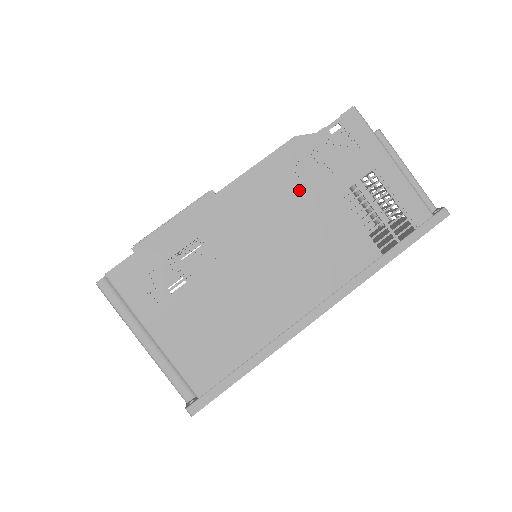
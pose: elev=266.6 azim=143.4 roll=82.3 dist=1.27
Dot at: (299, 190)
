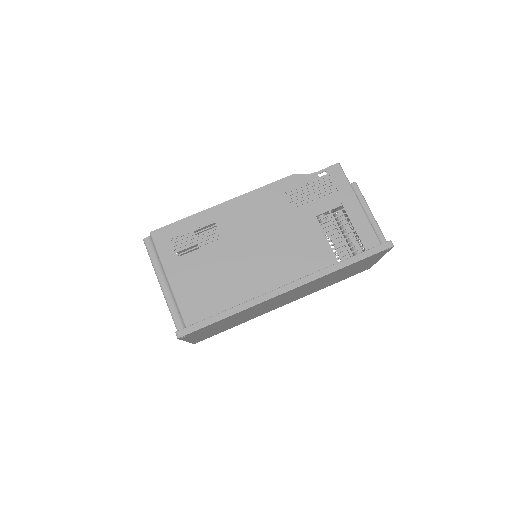
Dot at: (289, 207)
